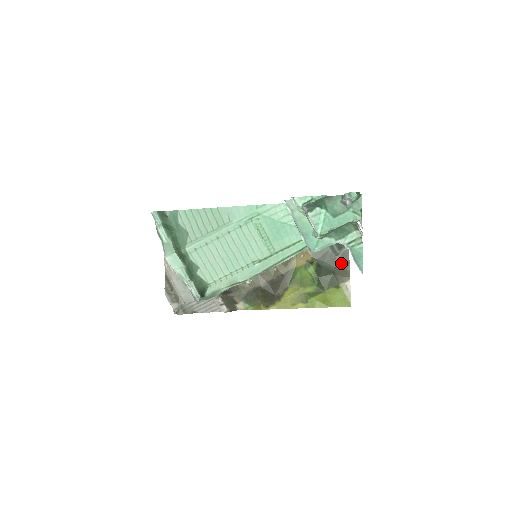
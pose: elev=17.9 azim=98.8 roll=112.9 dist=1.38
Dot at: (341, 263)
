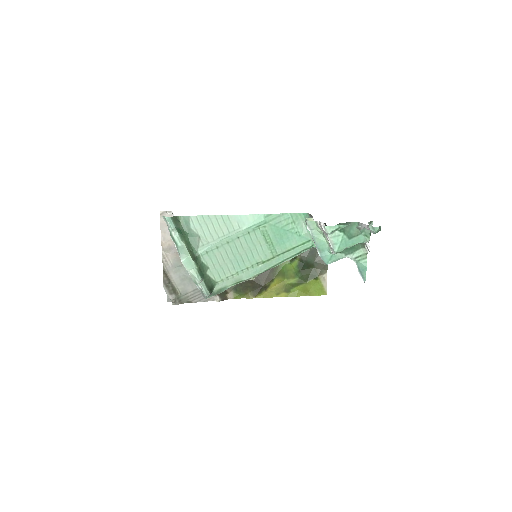
Dot at: (320, 258)
